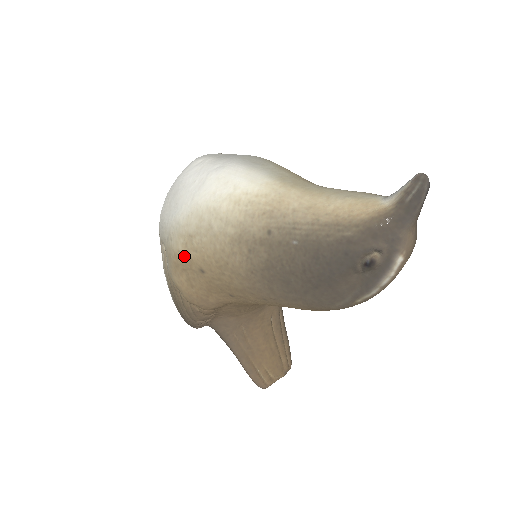
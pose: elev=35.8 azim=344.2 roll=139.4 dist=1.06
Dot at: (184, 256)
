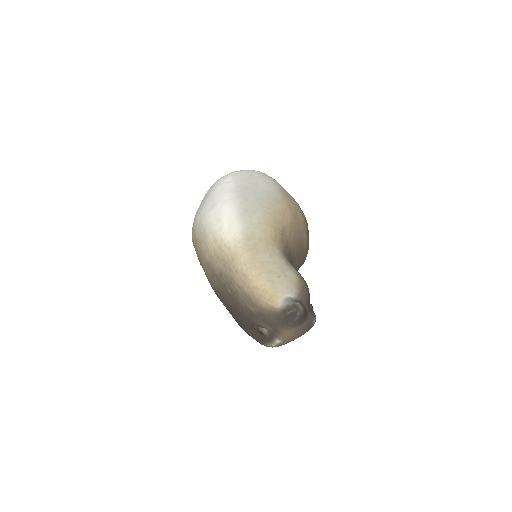
Dot at: (194, 246)
